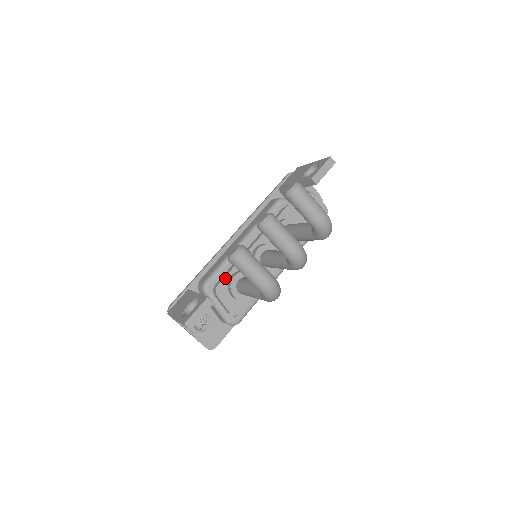
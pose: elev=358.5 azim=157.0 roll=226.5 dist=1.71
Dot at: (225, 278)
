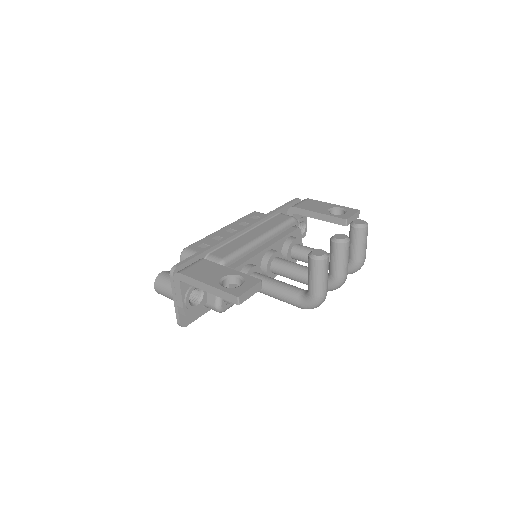
Dot at: (241, 265)
